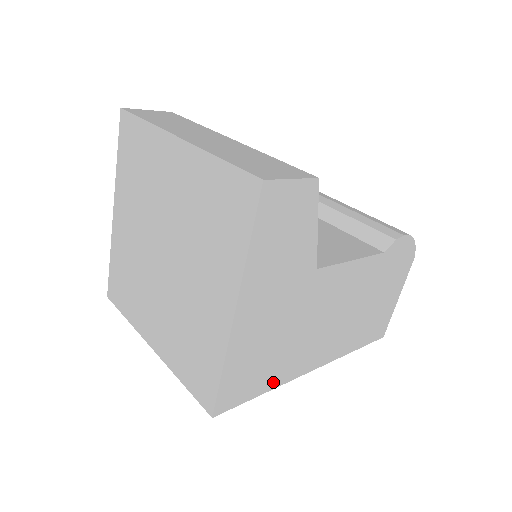
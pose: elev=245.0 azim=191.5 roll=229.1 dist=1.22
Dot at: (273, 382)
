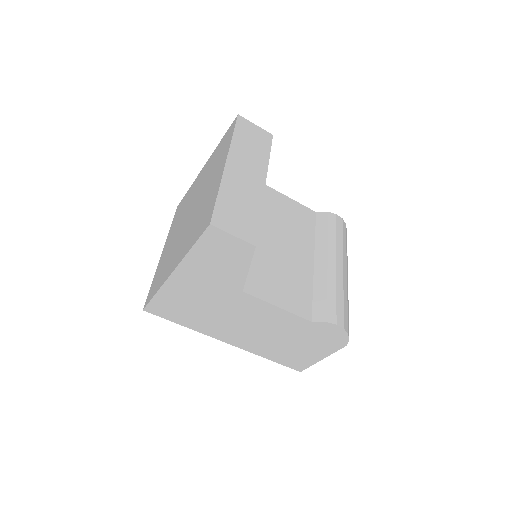
Dot at: (191, 325)
